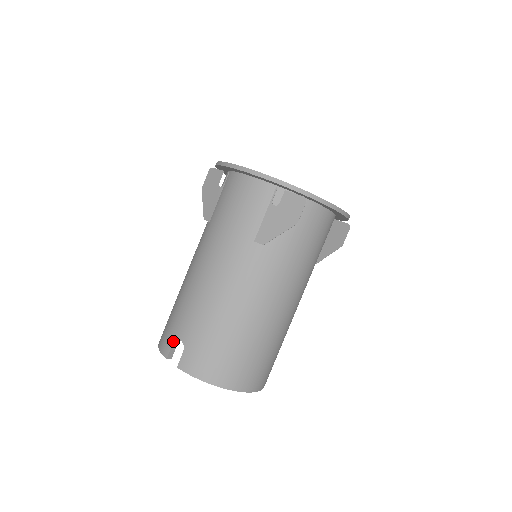
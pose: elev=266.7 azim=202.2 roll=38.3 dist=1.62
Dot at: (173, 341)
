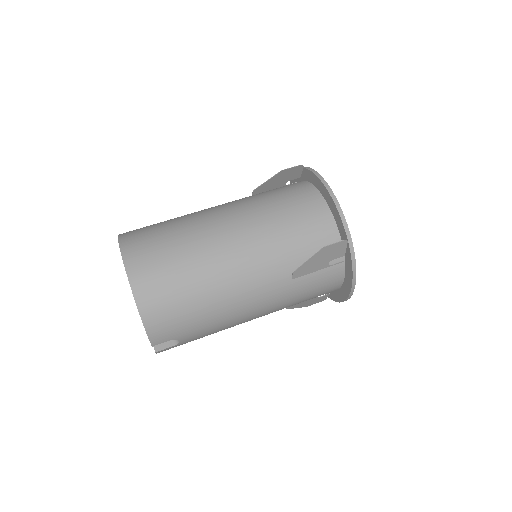
Dot at: occluded
